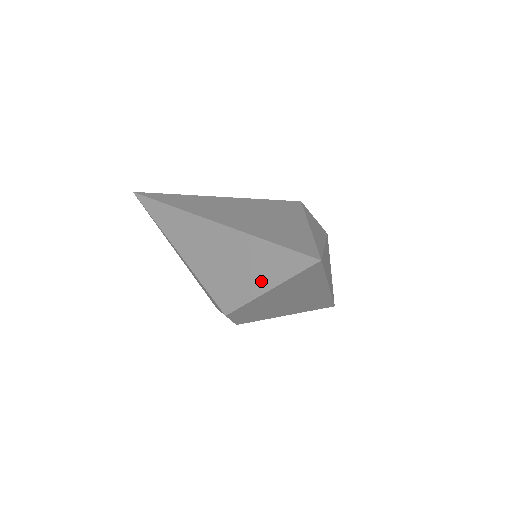
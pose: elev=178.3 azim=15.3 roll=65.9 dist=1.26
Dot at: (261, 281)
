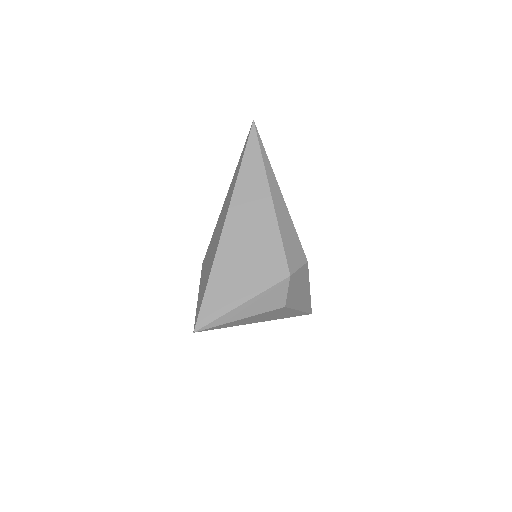
Dot at: (201, 286)
